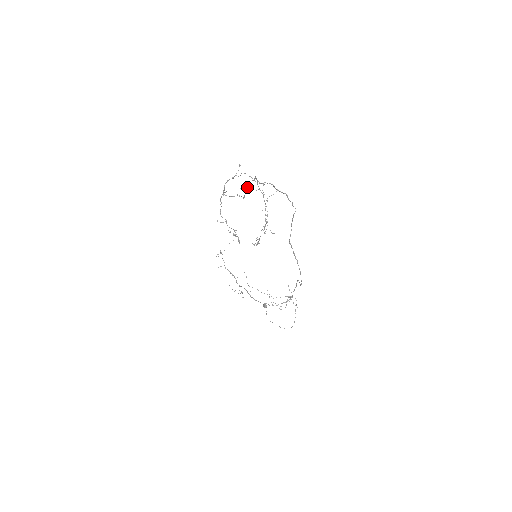
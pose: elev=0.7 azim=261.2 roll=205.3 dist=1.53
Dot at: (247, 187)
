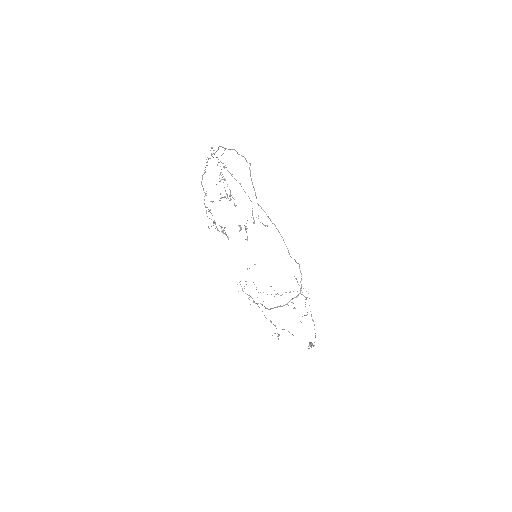
Dot at: (222, 179)
